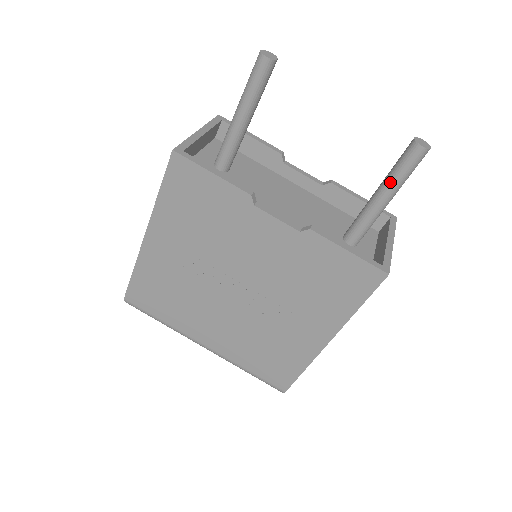
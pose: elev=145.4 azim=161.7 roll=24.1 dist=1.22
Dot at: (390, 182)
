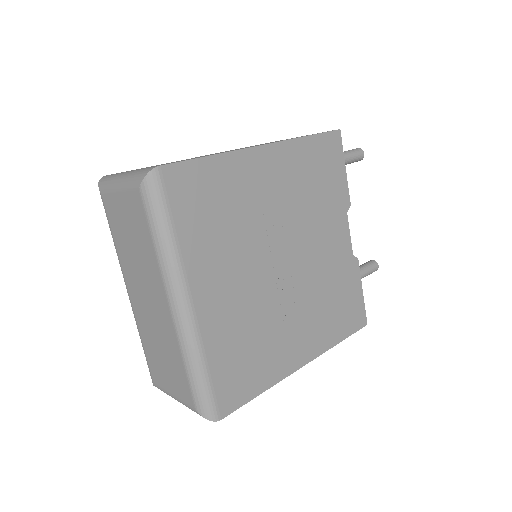
Dot at: occluded
